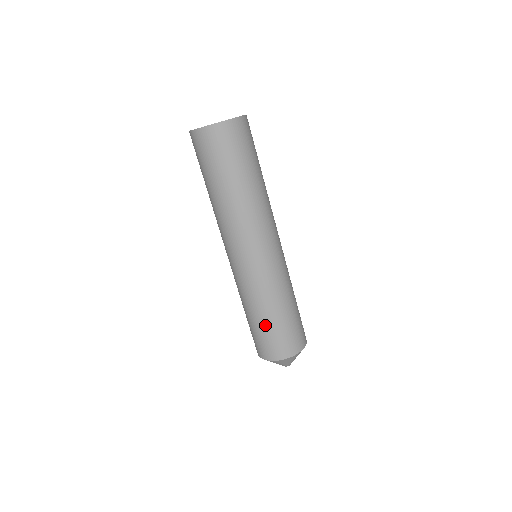
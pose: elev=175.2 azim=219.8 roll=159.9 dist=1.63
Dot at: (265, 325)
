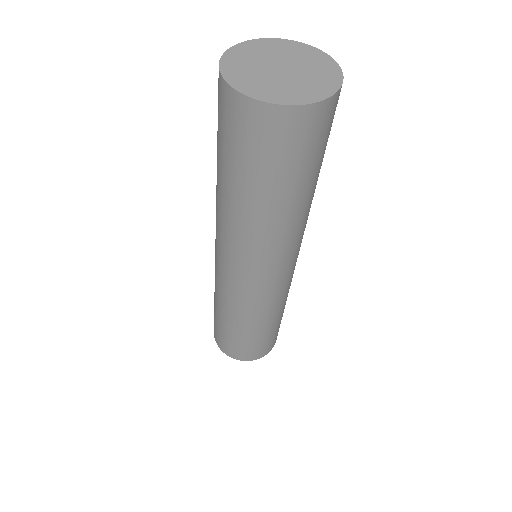
Dot at: (241, 336)
